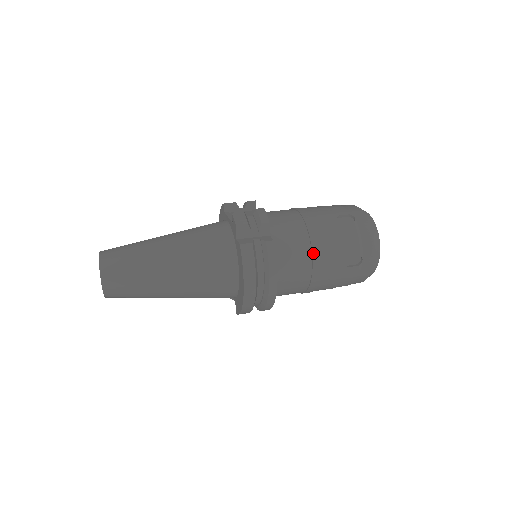
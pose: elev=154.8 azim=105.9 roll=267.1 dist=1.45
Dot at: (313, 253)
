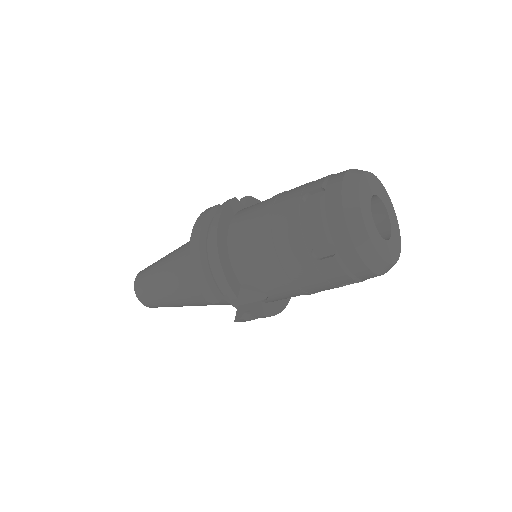
Dot at: (270, 200)
